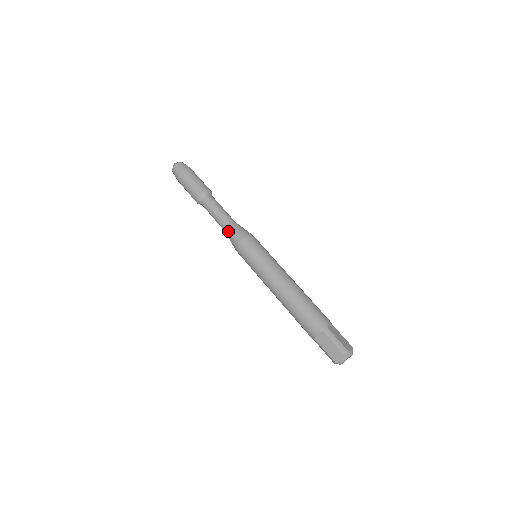
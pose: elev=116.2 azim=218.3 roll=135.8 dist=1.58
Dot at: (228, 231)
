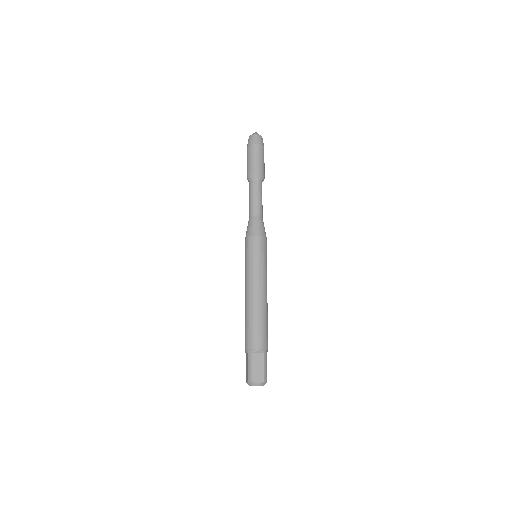
Dot at: (248, 222)
